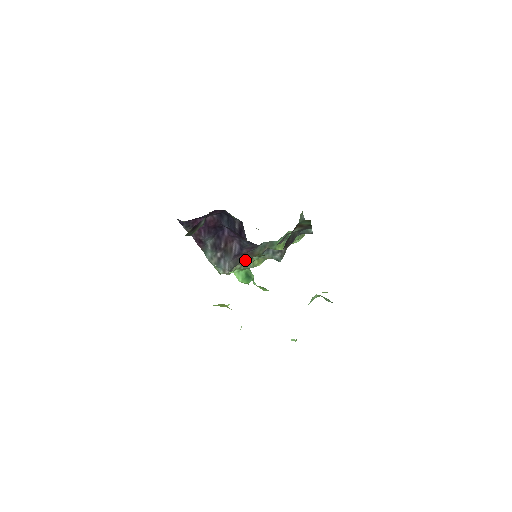
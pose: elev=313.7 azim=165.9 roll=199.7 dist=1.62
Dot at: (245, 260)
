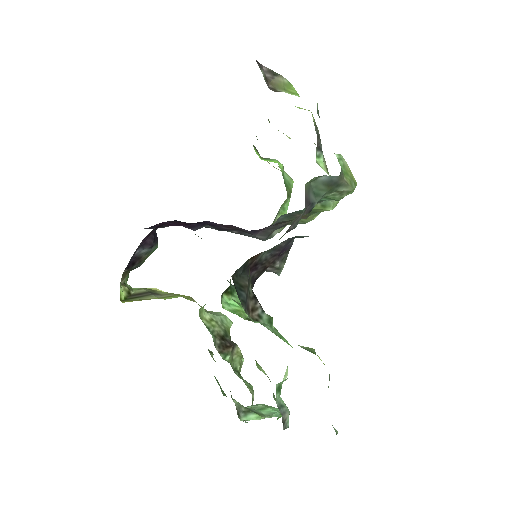
Dot at: (280, 226)
